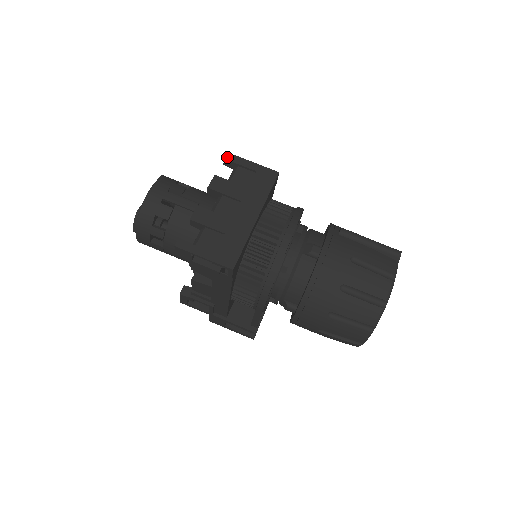
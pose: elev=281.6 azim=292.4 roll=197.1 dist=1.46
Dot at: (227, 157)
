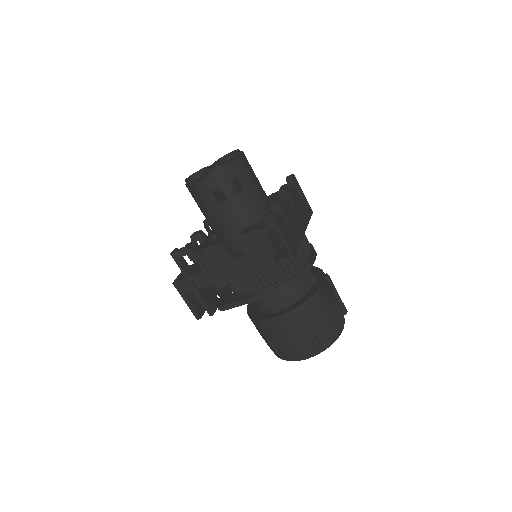
Dot at: (294, 177)
